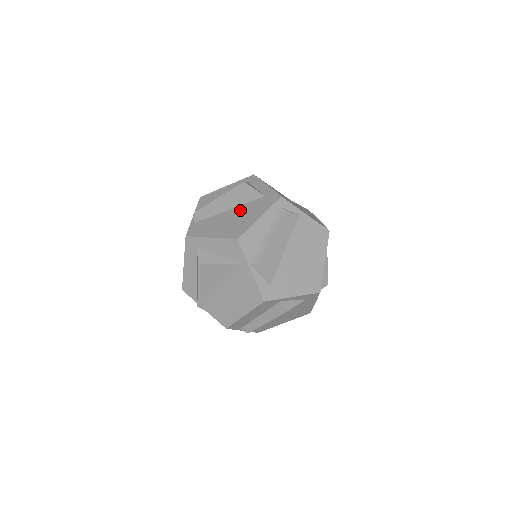
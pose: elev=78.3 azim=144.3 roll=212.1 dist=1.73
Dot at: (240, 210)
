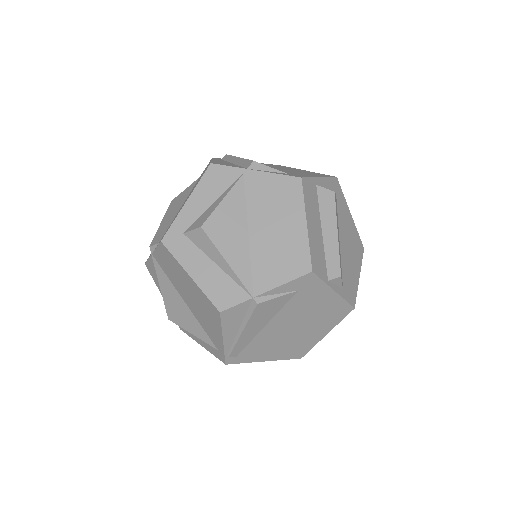
Dot at: (190, 192)
